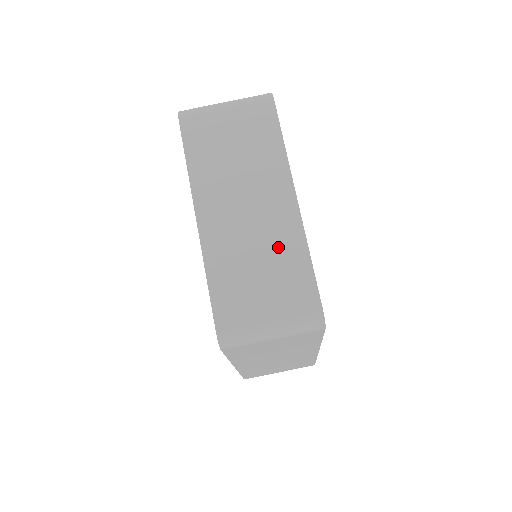
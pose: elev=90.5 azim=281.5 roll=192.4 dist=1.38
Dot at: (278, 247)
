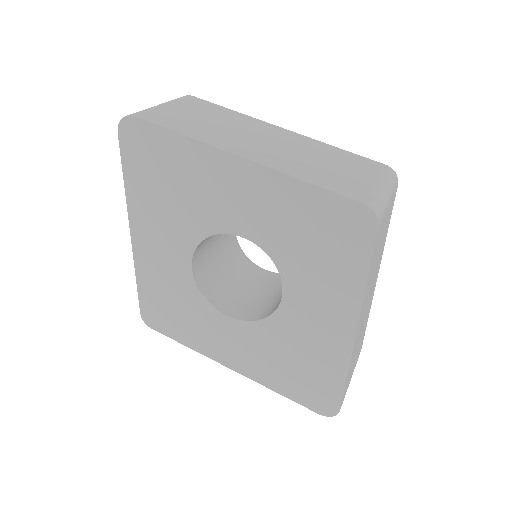
Dot at: (315, 150)
